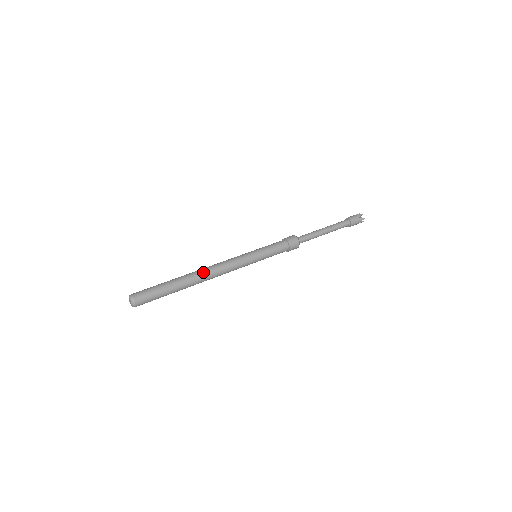
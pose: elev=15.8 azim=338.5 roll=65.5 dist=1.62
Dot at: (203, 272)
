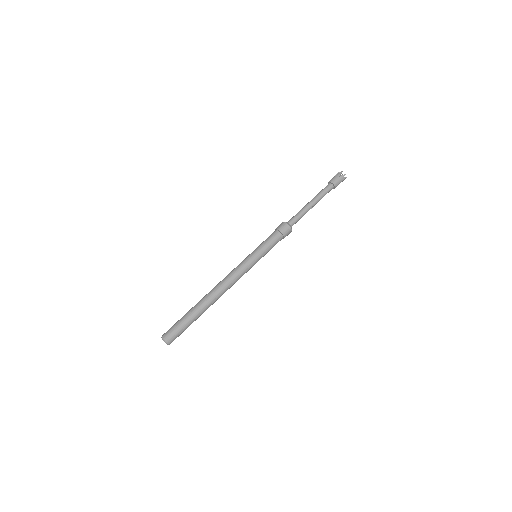
Dot at: (218, 295)
